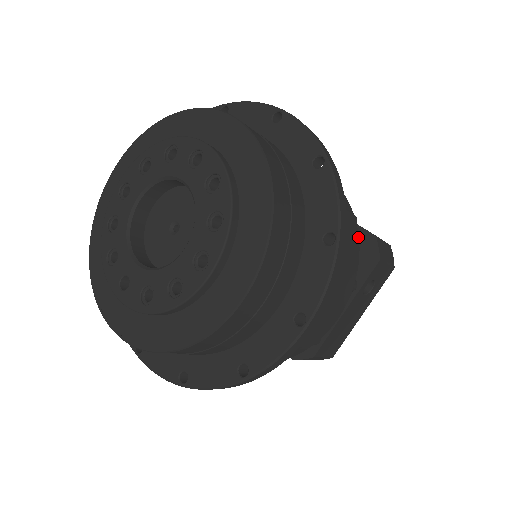
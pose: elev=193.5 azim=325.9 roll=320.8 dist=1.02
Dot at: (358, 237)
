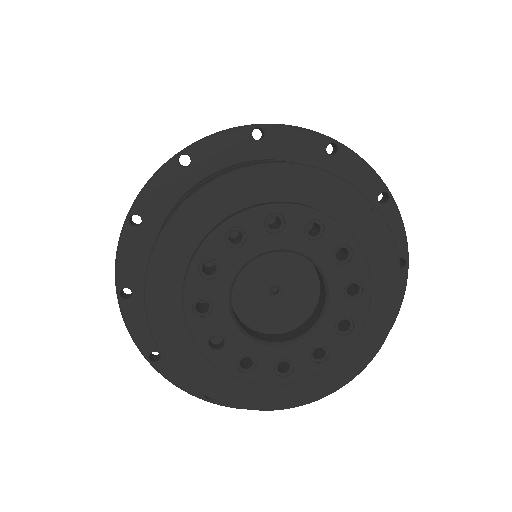
Dot at: occluded
